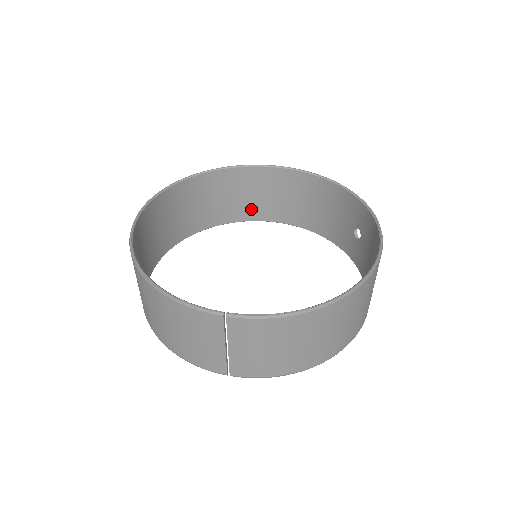
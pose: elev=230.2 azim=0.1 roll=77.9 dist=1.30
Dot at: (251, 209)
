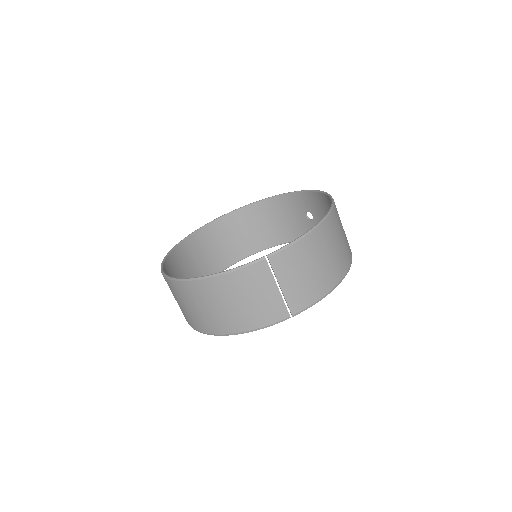
Dot at: (229, 254)
